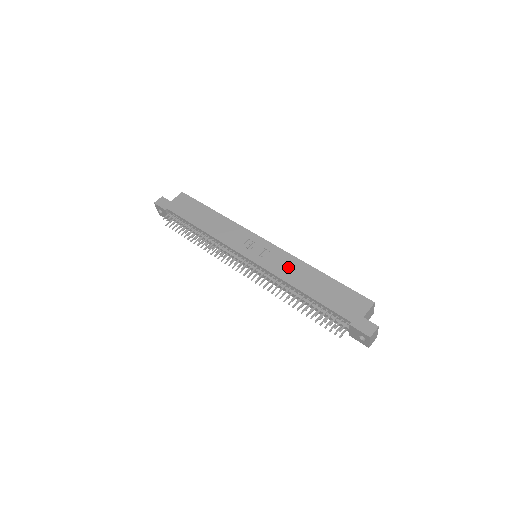
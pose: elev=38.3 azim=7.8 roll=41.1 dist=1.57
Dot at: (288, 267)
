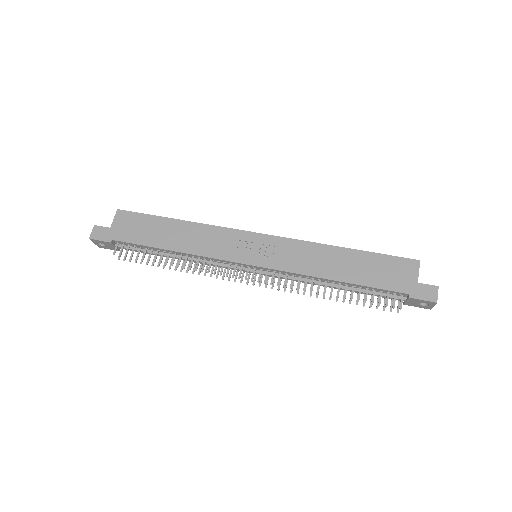
Dot at: (305, 257)
